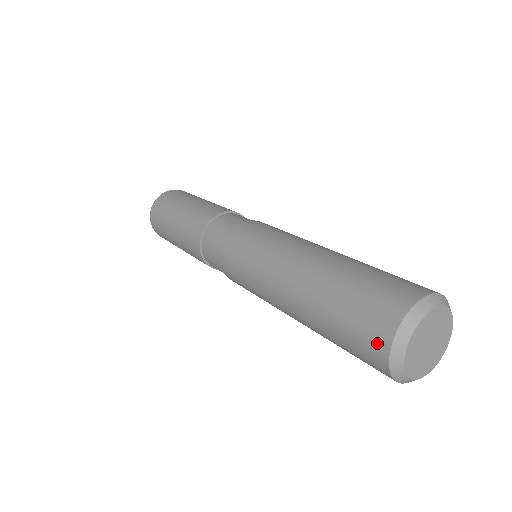
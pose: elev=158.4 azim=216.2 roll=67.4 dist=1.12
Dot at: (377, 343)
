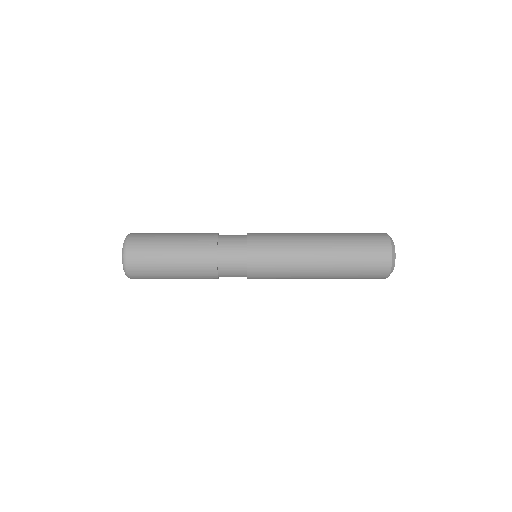
Dot at: (383, 241)
